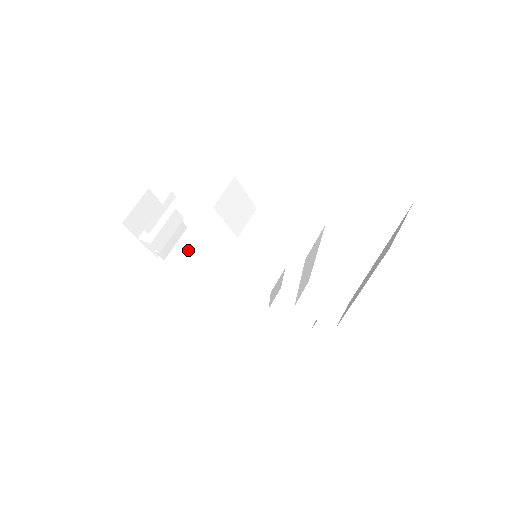
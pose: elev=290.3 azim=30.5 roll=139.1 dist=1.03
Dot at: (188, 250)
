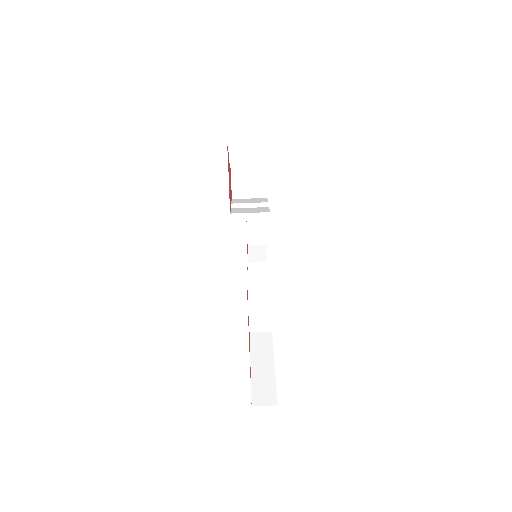
Dot at: (247, 170)
